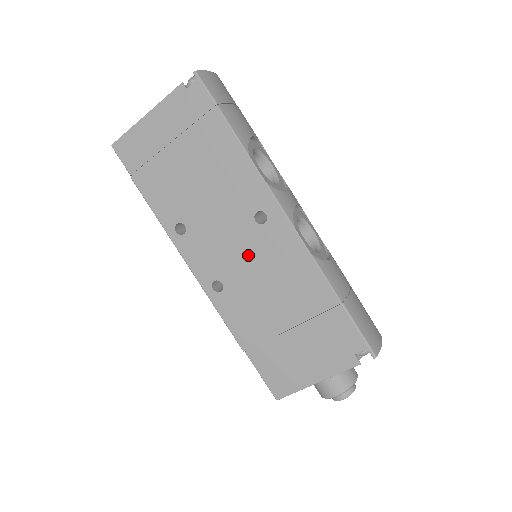
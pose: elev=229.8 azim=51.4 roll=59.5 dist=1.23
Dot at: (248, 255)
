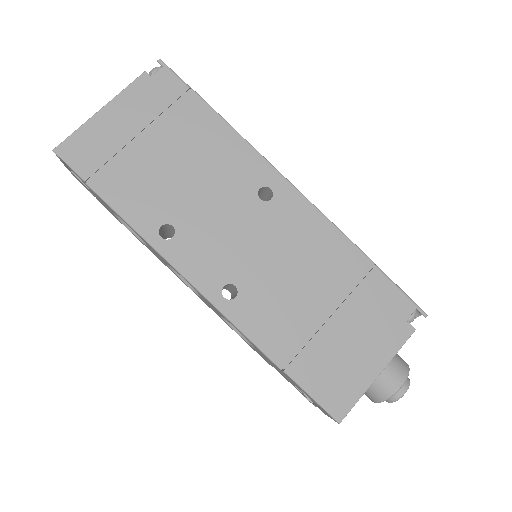
Dot at: (260, 240)
